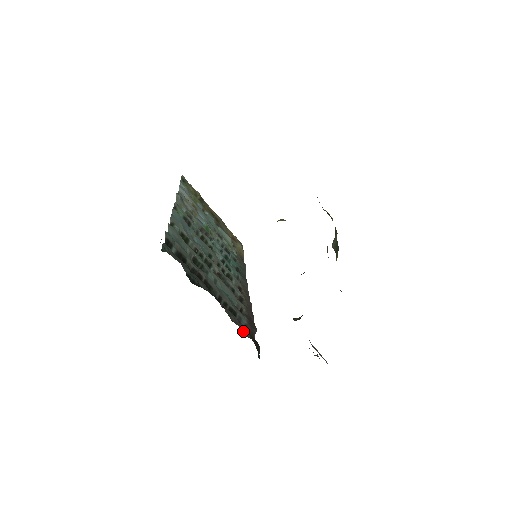
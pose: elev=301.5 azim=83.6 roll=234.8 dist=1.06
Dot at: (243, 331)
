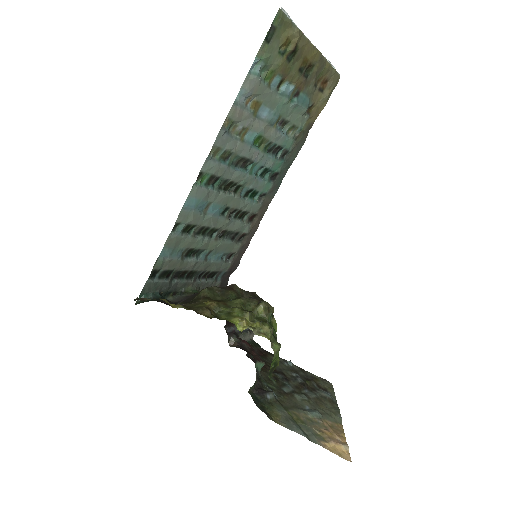
Dot at: occluded
